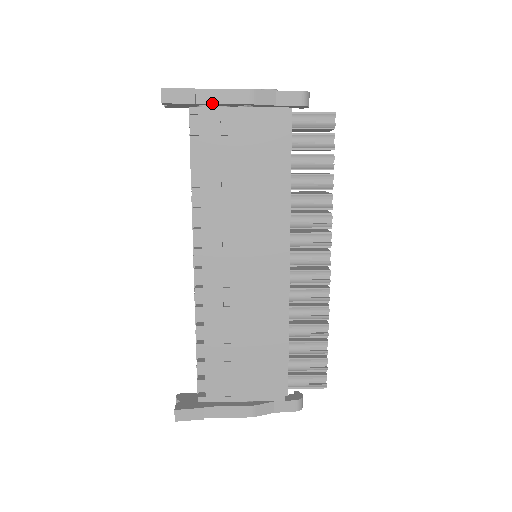
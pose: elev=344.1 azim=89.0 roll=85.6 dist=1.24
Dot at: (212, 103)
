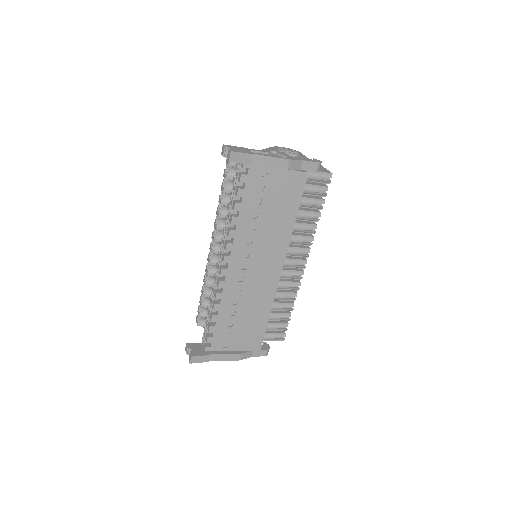
Dot at: (261, 165)
